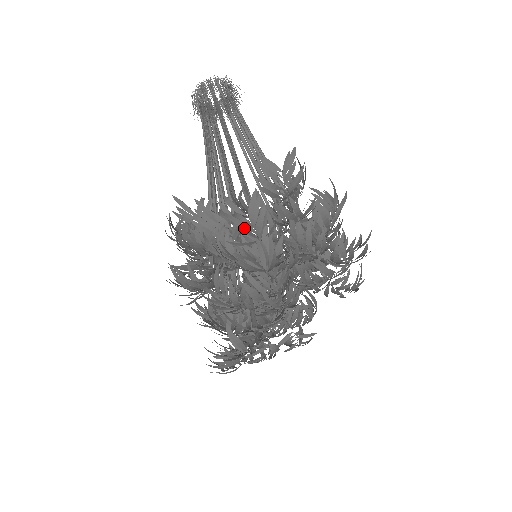
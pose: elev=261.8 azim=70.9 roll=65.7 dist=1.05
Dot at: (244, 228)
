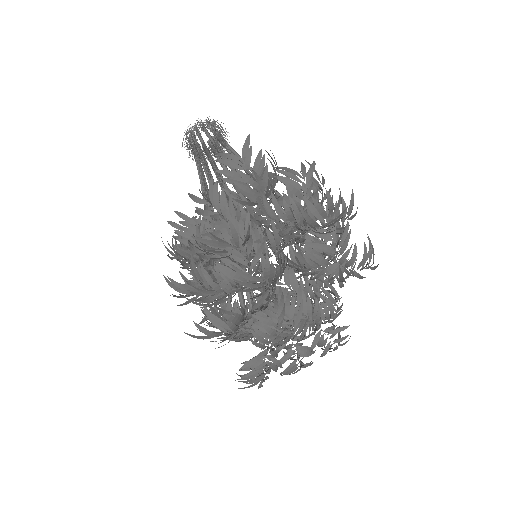
Dot at: occluded
